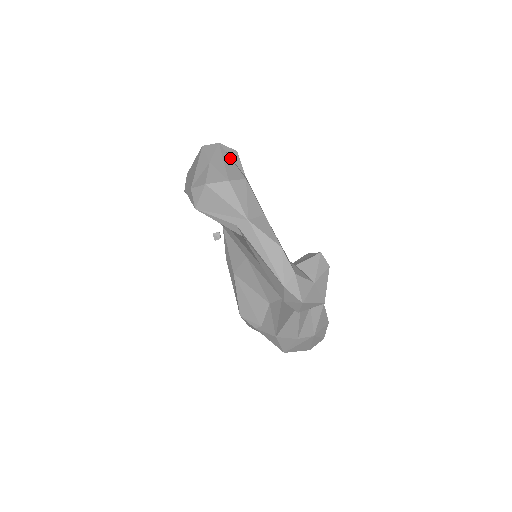
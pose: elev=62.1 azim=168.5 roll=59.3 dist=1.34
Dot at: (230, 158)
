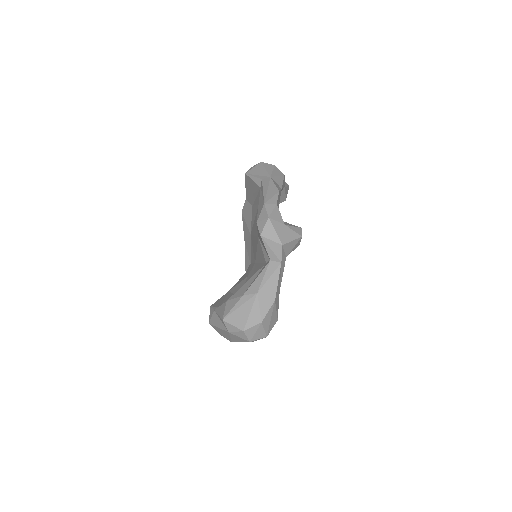
Dot at: occluded
